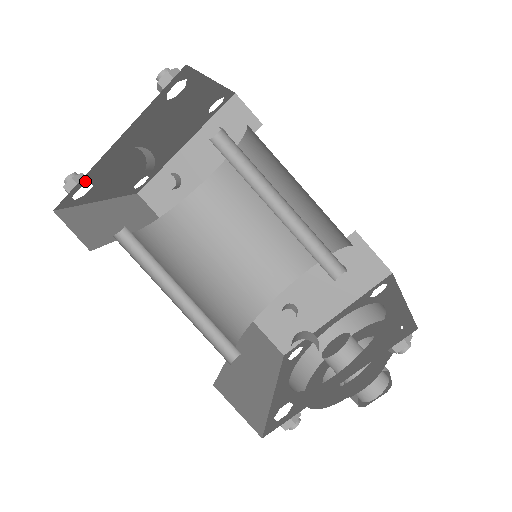
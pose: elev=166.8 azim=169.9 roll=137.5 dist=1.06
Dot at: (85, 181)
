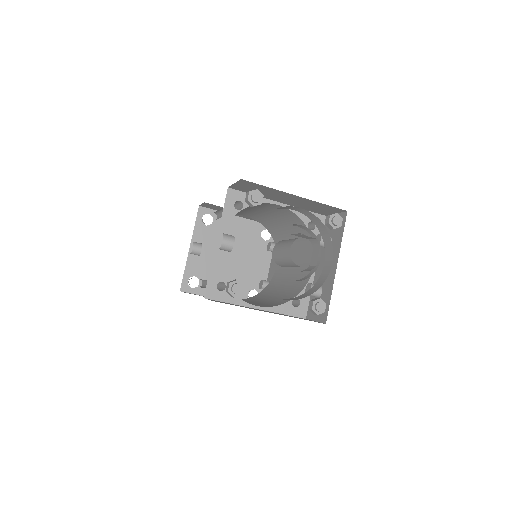
Dot at: (189, 274)
